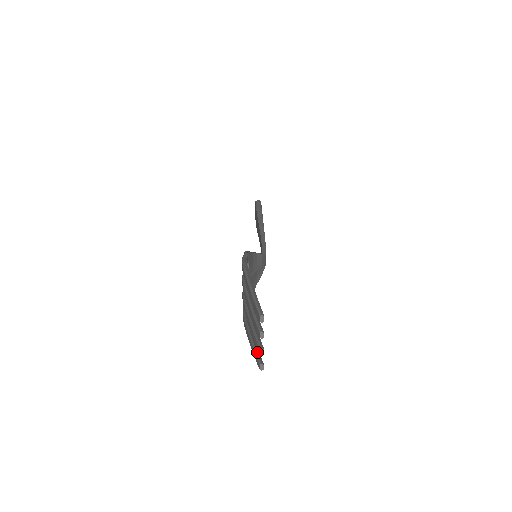
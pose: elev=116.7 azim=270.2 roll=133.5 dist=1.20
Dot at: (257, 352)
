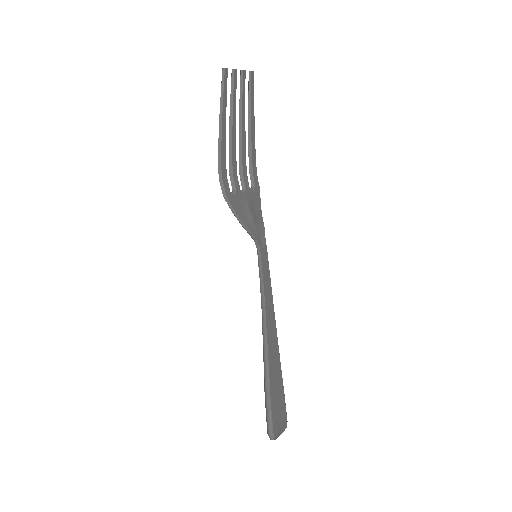
Dot at: occluded
